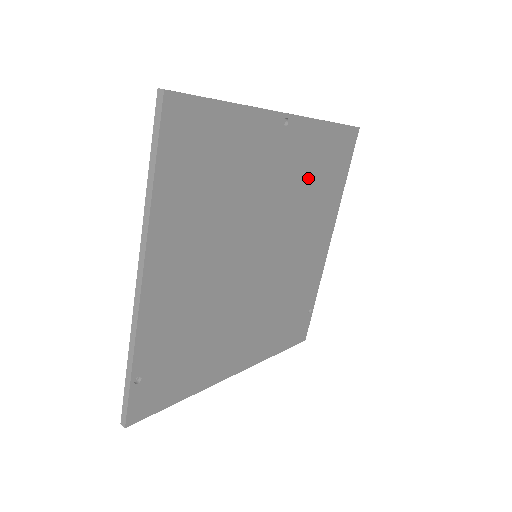
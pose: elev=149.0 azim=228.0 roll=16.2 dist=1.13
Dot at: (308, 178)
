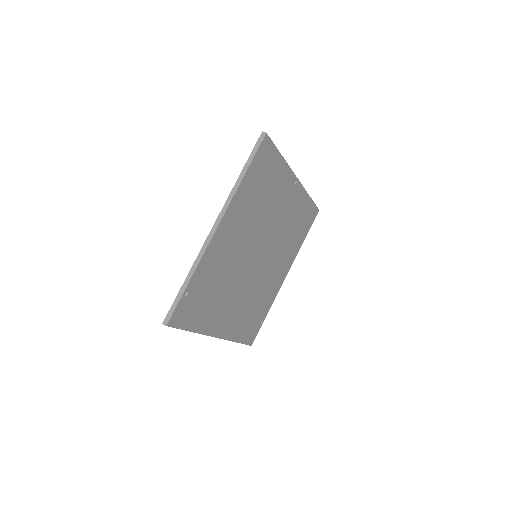
Dot at: (292, 223)
